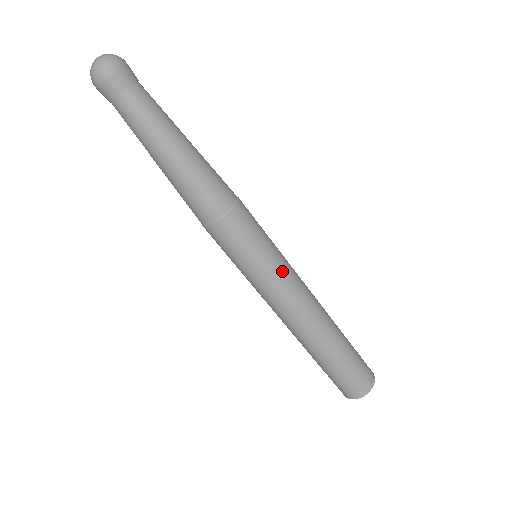
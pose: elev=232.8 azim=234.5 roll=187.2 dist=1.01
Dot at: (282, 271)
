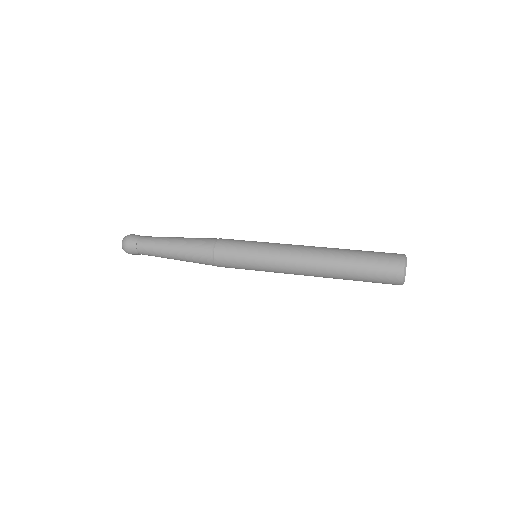
Dot at: (269, 246)
